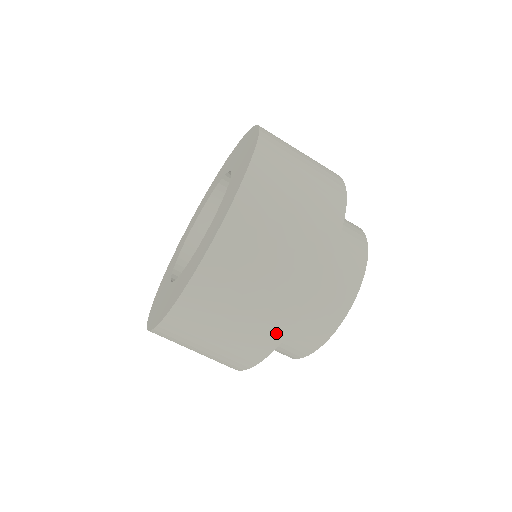
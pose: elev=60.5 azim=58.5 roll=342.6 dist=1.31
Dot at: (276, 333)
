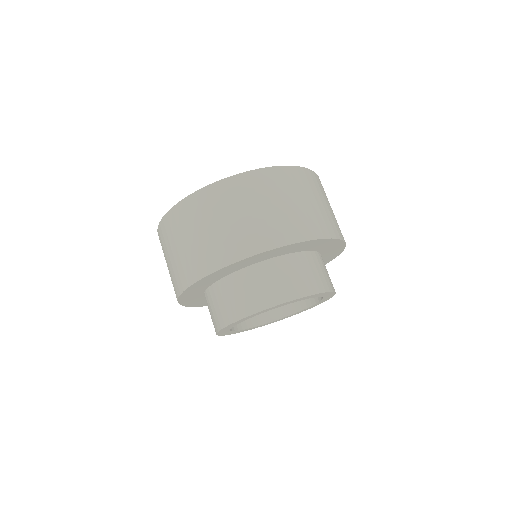
Dot at: (214, 263)
